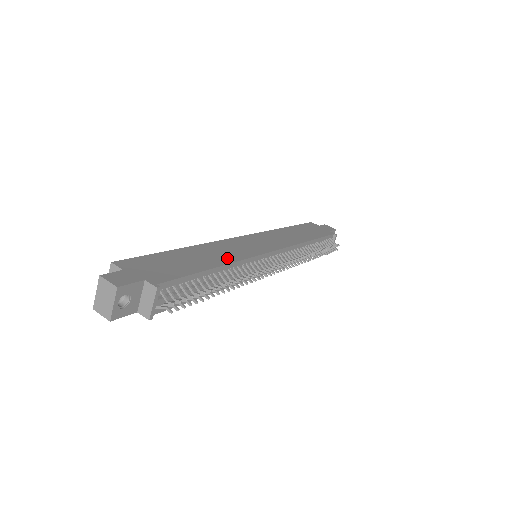
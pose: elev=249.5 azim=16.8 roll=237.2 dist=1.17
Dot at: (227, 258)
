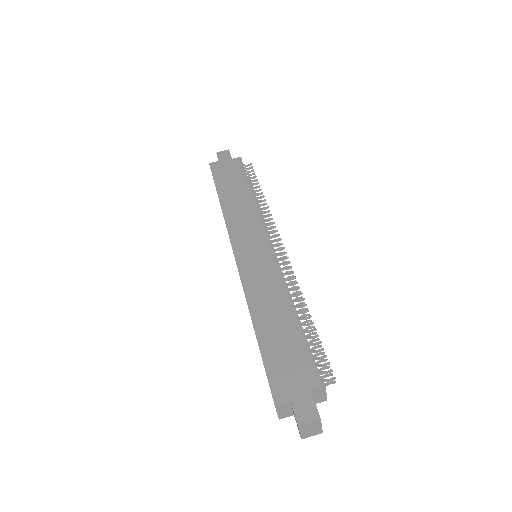
Dot at: (279, 295)
